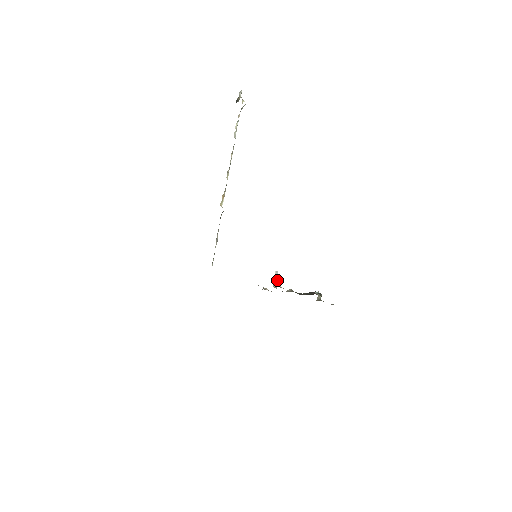
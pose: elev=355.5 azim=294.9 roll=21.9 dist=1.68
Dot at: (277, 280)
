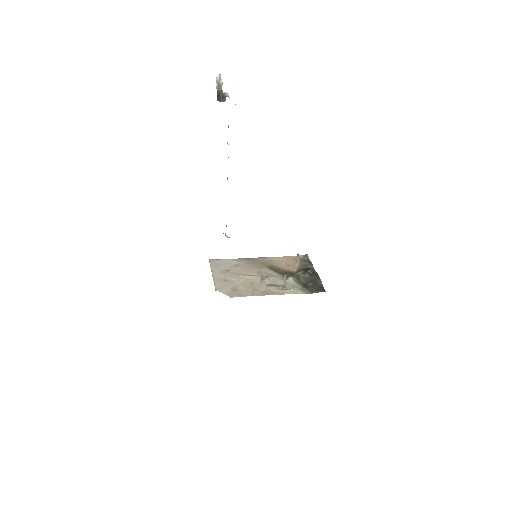
Dot at: occluded
